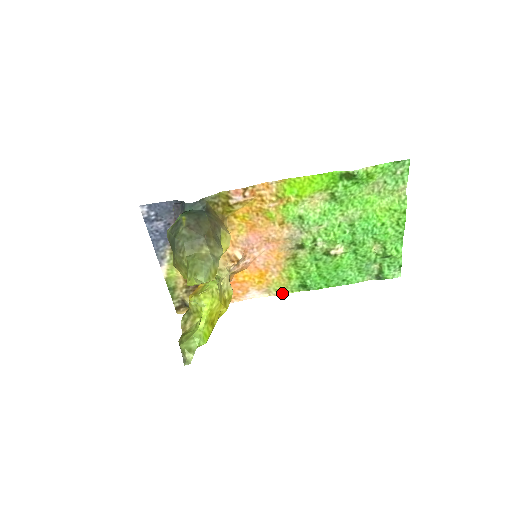
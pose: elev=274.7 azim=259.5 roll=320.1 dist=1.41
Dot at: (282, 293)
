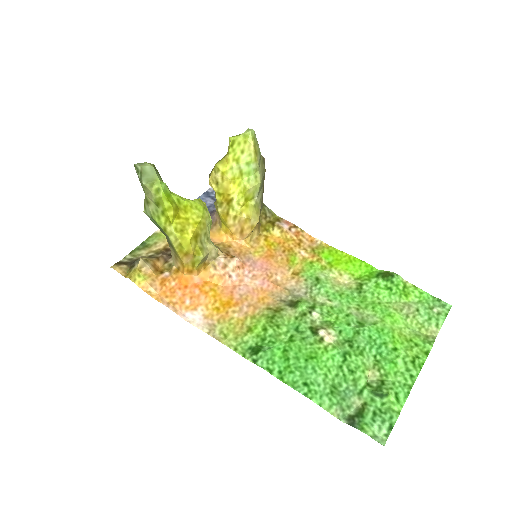
Dot at: (223, 342)
